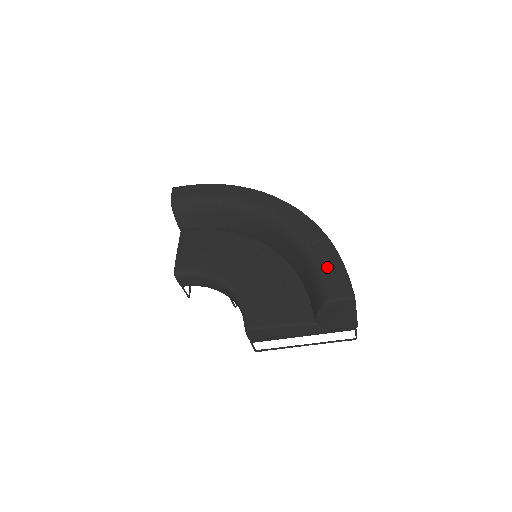
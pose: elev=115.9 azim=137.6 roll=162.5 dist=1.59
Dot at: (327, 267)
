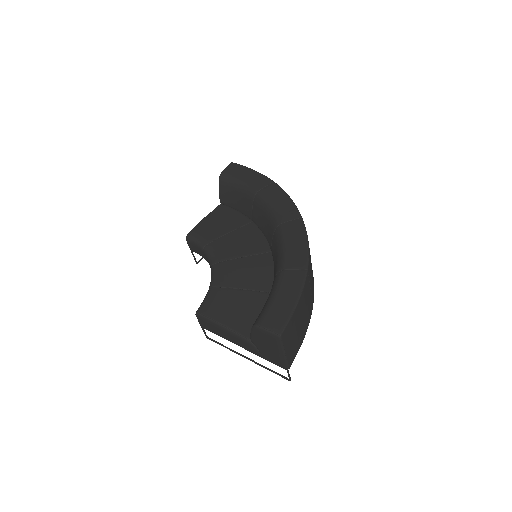
Dot at: (282, 296)
